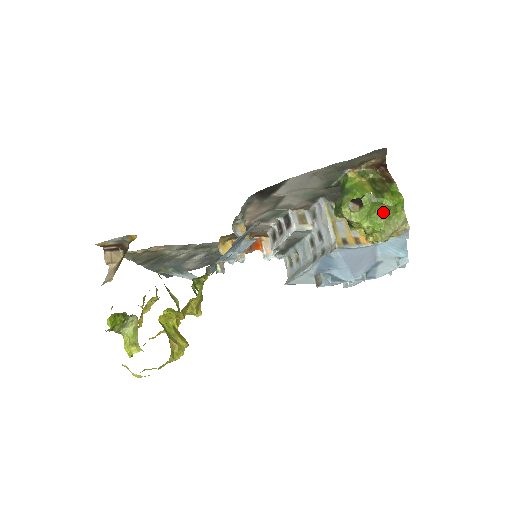
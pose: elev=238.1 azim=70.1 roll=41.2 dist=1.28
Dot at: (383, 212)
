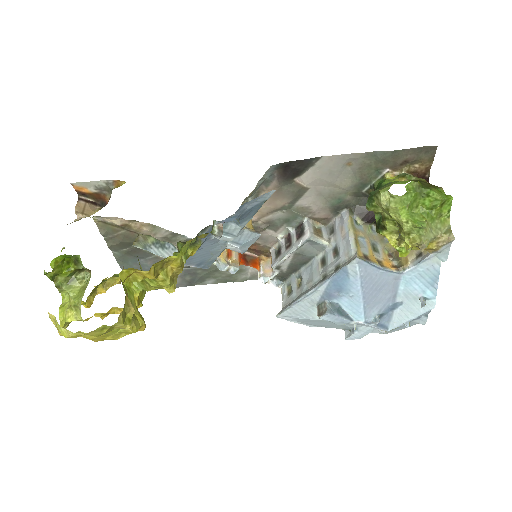
Dot at: (426, 210)
